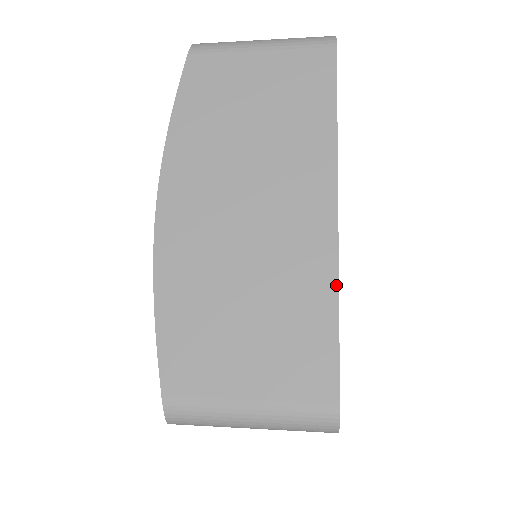
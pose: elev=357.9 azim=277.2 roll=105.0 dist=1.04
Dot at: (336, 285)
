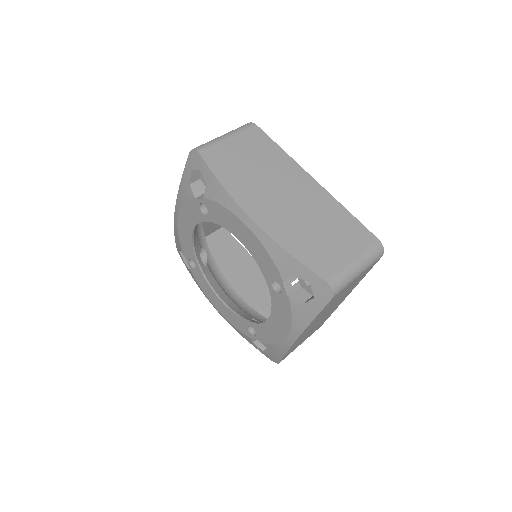
Dot at: occluded
